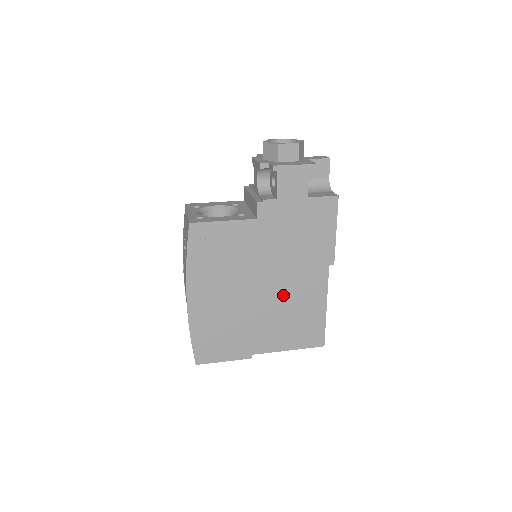
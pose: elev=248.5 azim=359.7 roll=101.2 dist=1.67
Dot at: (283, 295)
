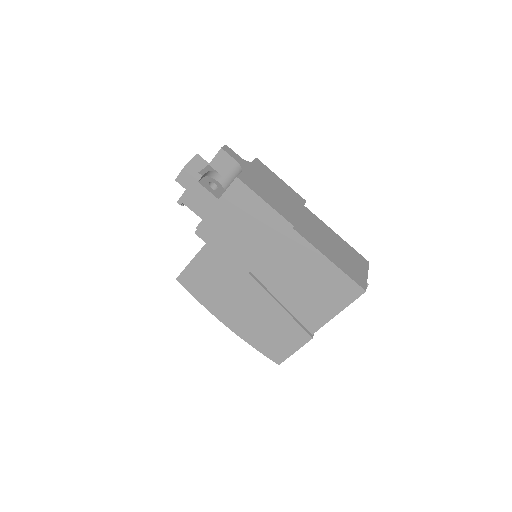
Dot at: (285, 277)
